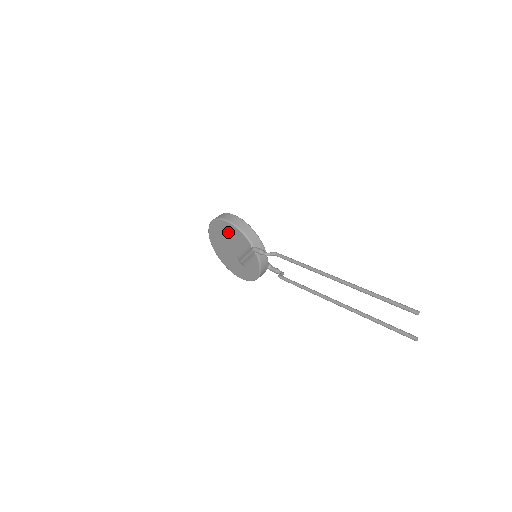
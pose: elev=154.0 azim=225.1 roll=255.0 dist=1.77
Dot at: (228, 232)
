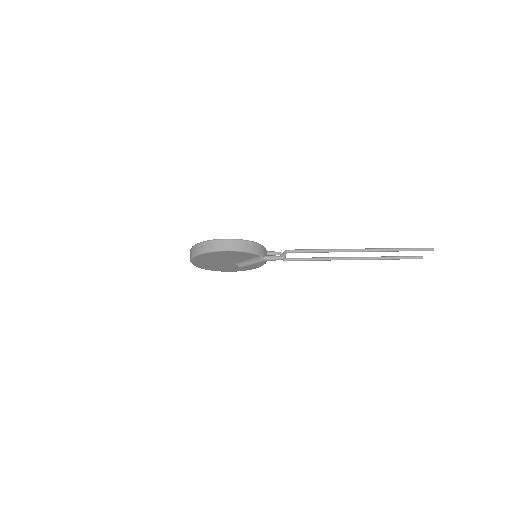
Dot at: (227, 255)
